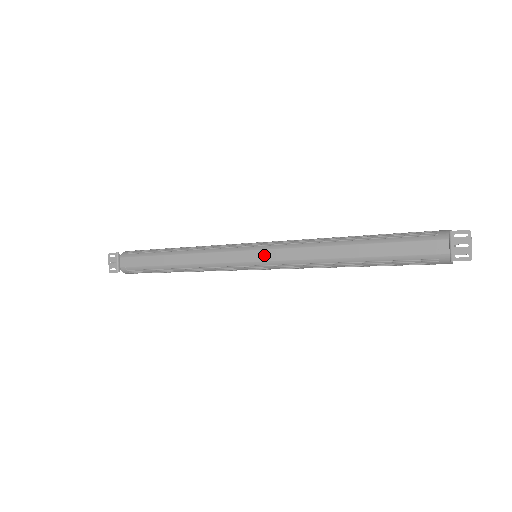
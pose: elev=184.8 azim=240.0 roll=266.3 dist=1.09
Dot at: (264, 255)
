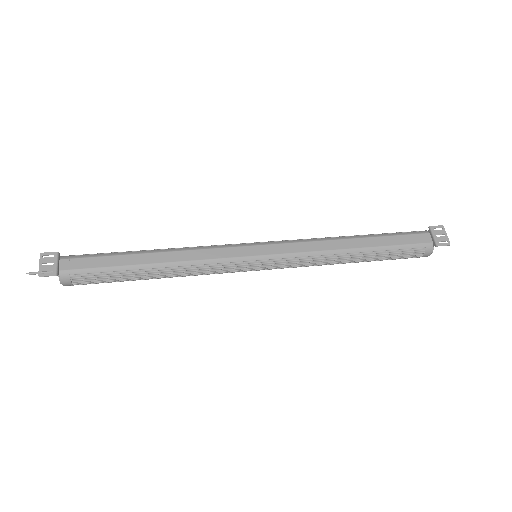
Dot at: (274, 249)
